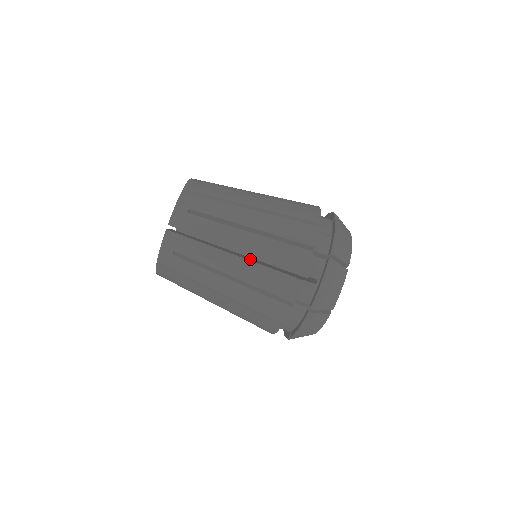
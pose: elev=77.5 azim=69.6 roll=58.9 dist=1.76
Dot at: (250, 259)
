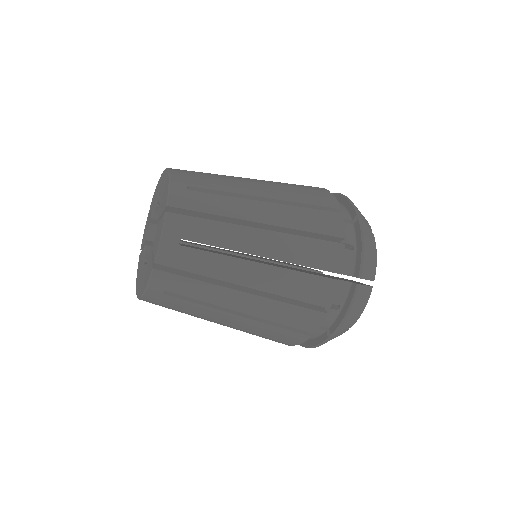
Dot at: occluded
